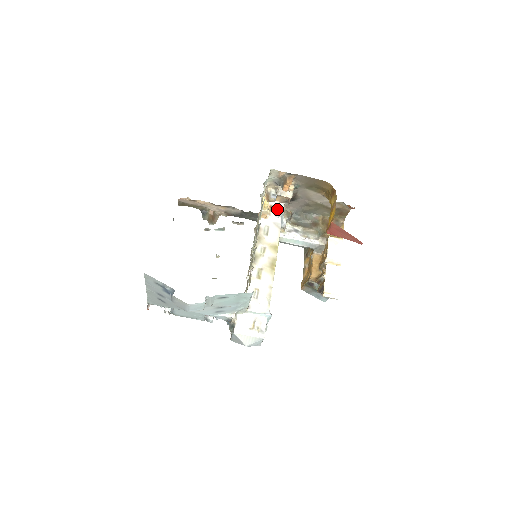
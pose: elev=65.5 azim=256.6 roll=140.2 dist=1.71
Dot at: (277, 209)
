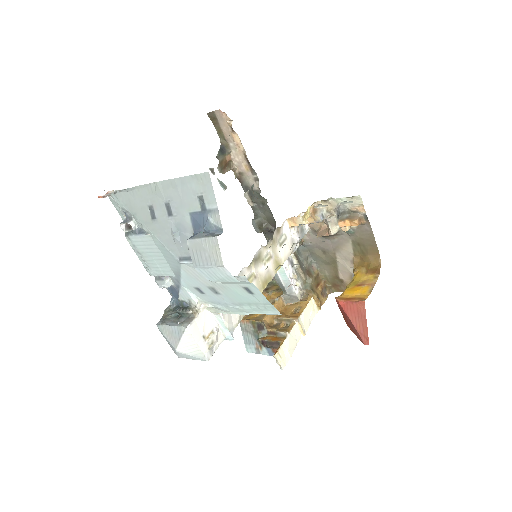
Dot at: (302, 228)
